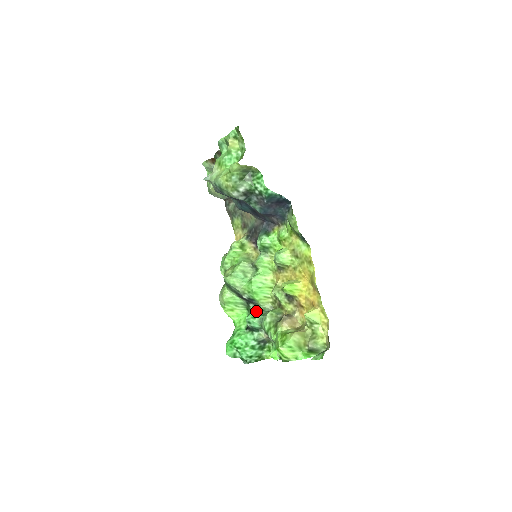
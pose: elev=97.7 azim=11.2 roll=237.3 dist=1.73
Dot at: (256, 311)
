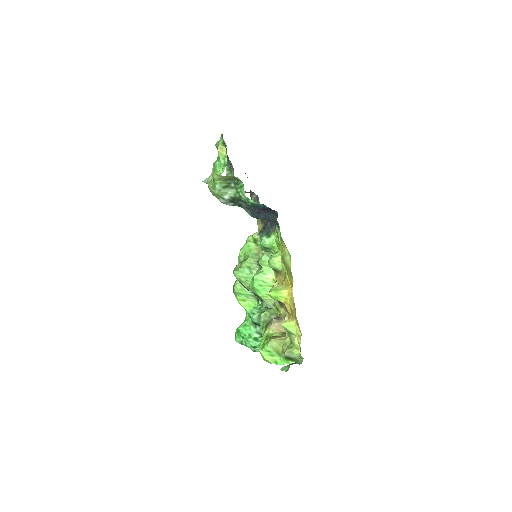
Dot at: (258, 307)
